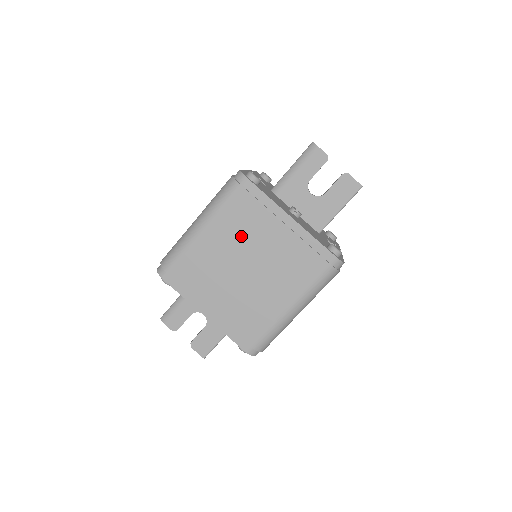
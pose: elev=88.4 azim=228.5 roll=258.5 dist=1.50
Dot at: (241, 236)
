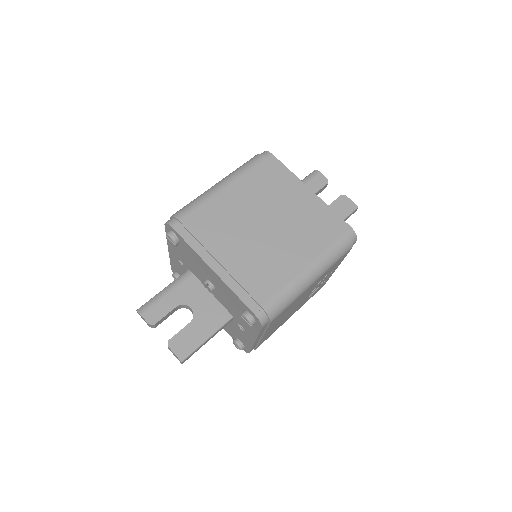
Dot at: (262, 197)
